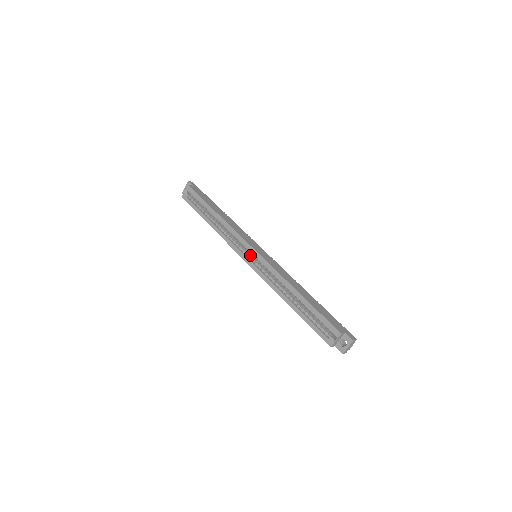
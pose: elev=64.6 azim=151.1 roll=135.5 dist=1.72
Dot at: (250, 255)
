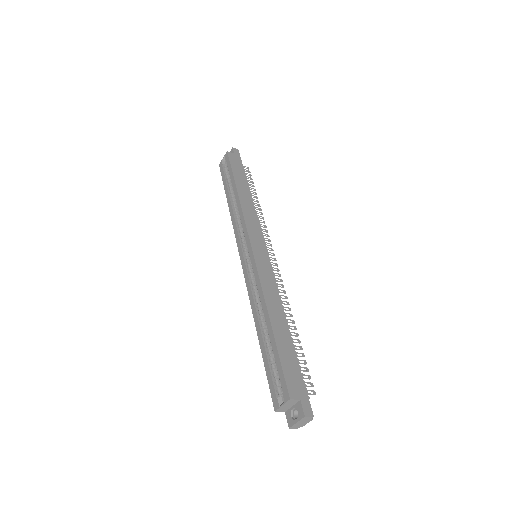
Dot at: occluded
